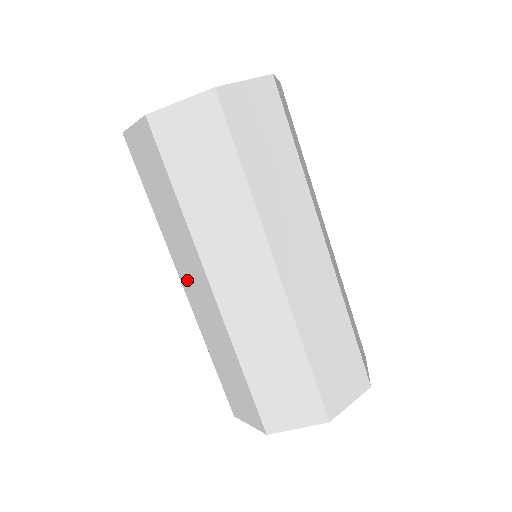
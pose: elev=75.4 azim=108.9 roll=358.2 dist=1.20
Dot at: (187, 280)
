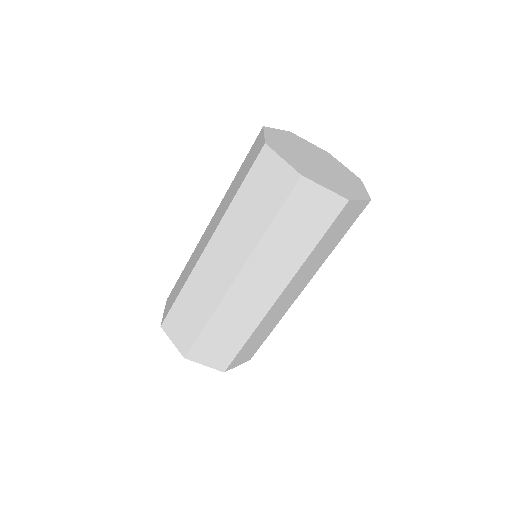
Dot at: (216, 252)
